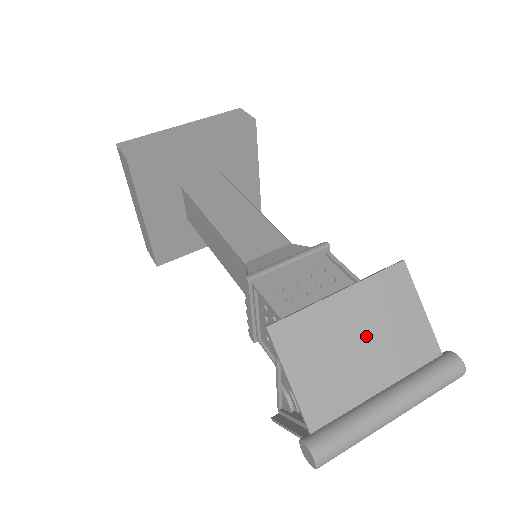
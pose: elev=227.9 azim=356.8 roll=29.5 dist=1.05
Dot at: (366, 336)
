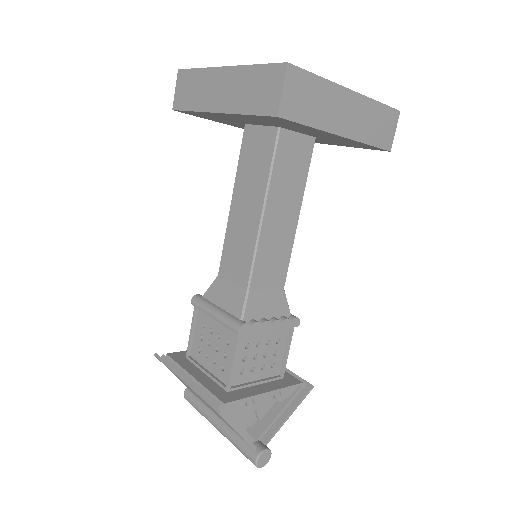
Dot at: (205, 403)
